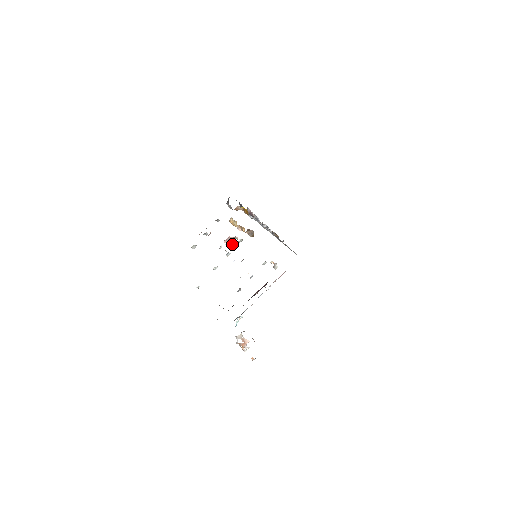
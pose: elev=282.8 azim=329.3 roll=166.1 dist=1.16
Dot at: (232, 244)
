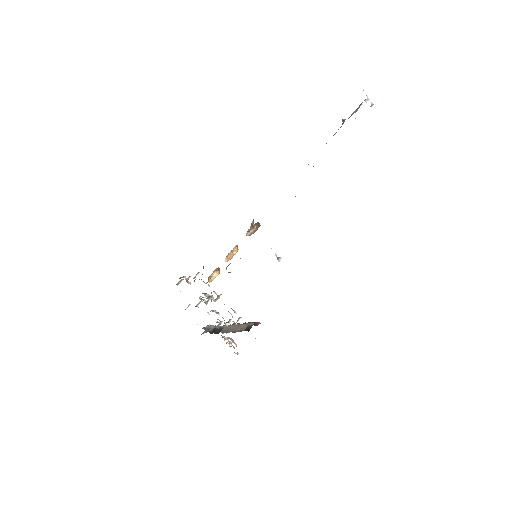
Dot at: occluded
